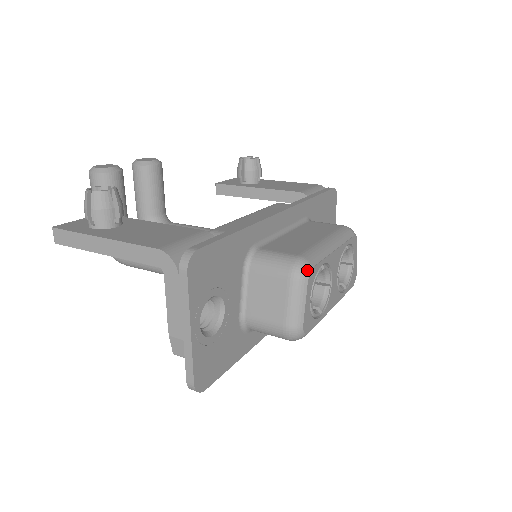
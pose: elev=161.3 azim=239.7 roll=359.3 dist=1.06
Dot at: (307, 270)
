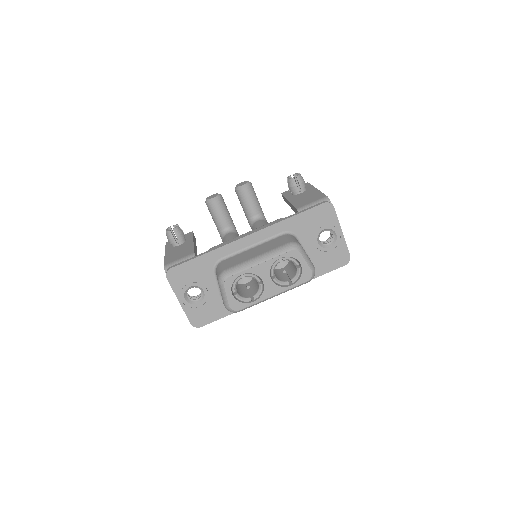
Dot at: (223, 279)
